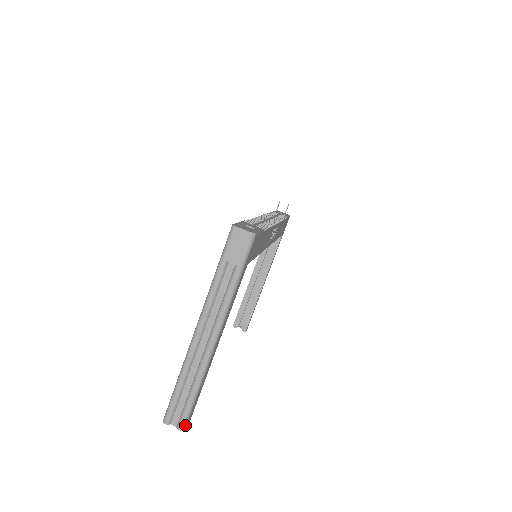
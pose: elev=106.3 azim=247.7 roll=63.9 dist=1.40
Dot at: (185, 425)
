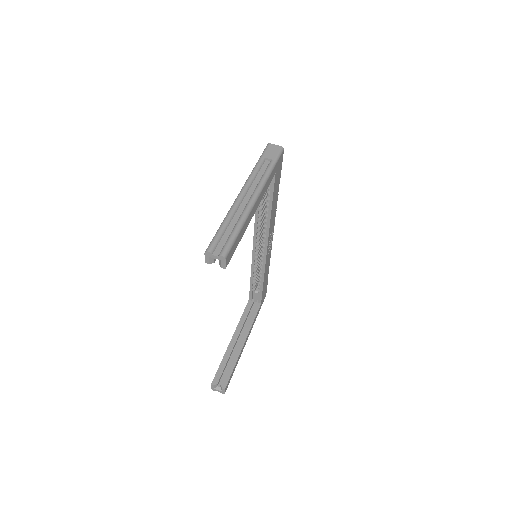
Dot at: (227, 254)
